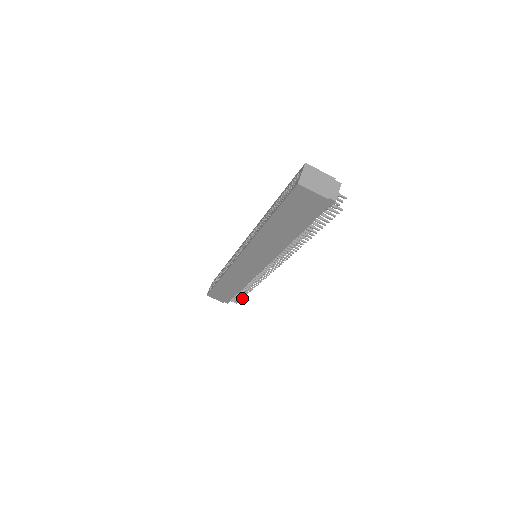
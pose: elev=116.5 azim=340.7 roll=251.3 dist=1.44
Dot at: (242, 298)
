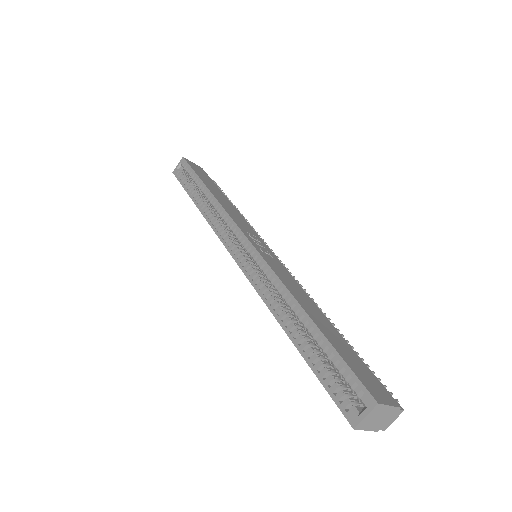
Dot at: occluded
